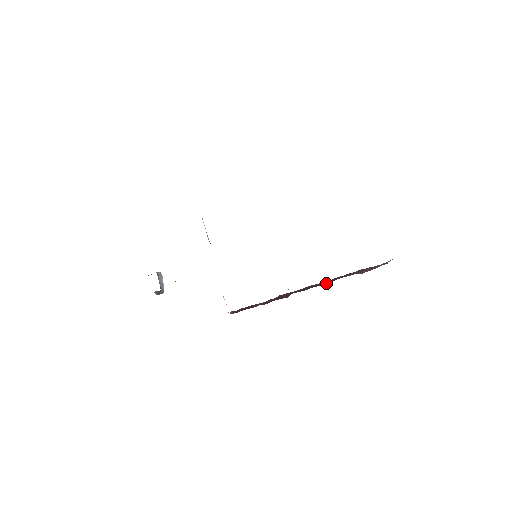
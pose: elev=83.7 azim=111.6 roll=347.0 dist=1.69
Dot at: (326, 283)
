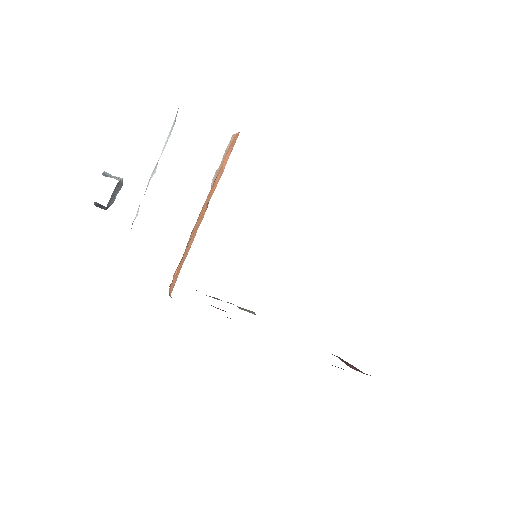
Dot at: occluded
